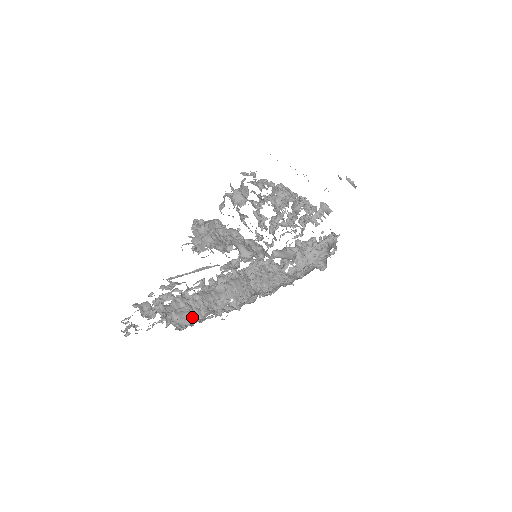
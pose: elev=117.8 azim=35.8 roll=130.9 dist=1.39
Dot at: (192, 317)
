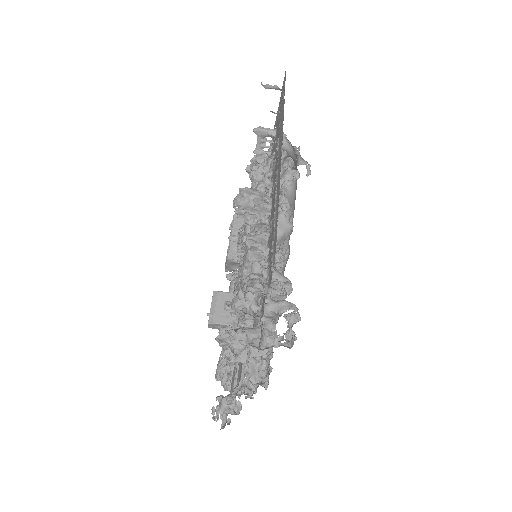
Dot at: (260, 359)
